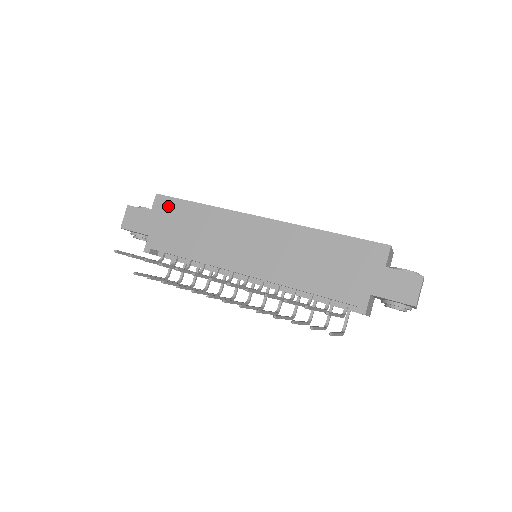
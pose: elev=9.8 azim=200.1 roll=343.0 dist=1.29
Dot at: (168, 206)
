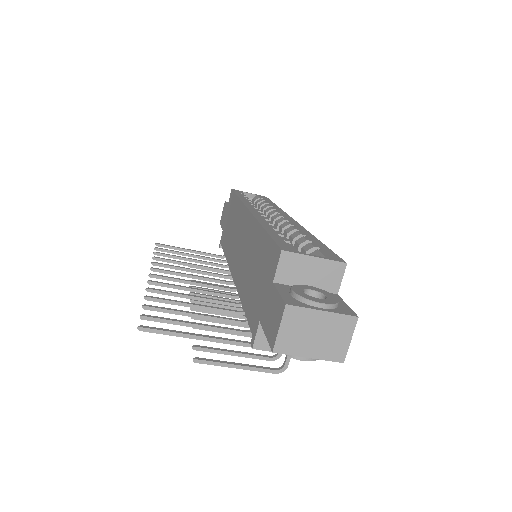
Dot at: (231, 201)
